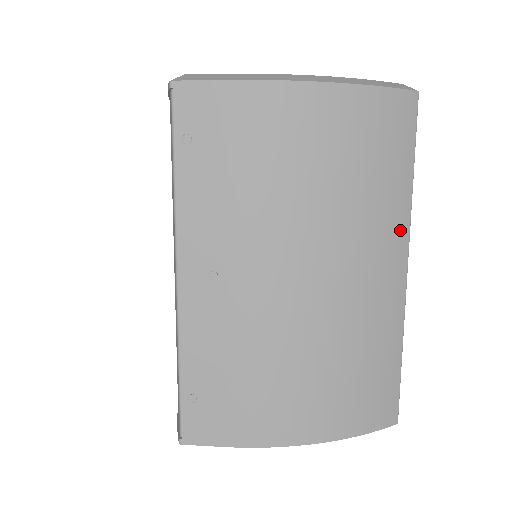
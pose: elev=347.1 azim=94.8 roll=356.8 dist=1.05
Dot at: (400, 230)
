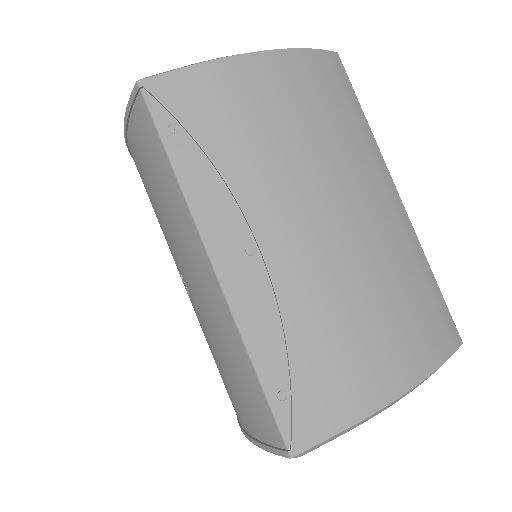
Dot at: (379, 163)
